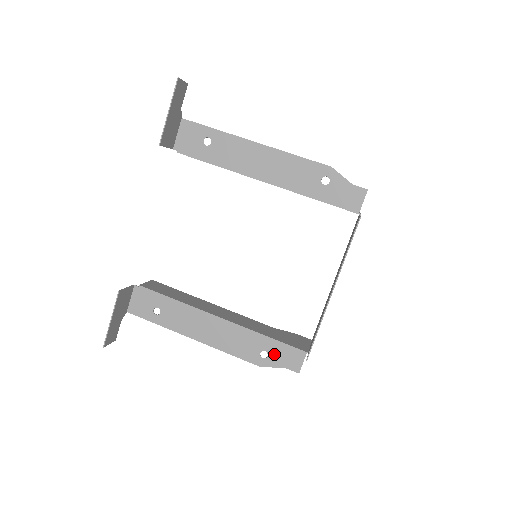
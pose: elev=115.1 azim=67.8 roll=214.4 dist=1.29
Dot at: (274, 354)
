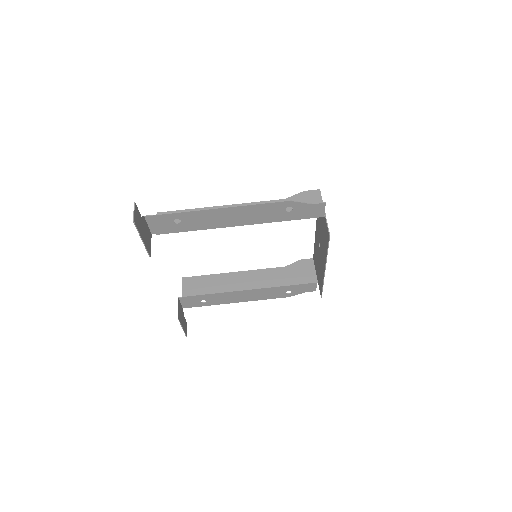
Dot at: (295, 290)
